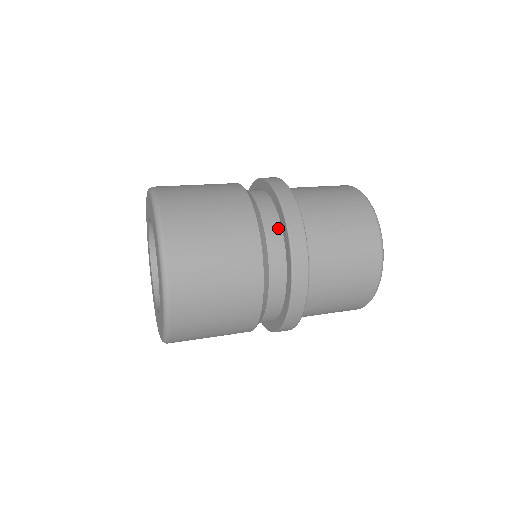
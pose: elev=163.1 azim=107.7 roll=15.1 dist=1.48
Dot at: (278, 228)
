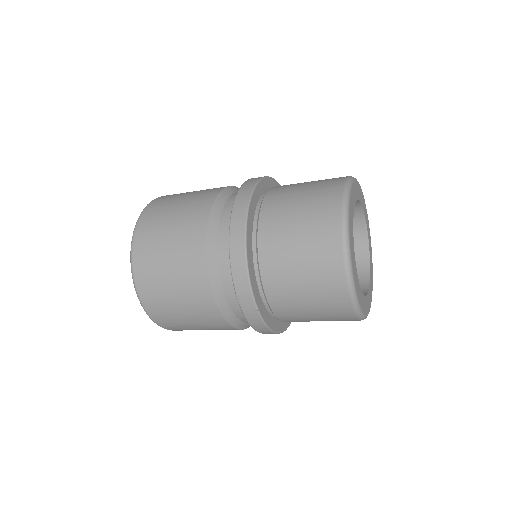
Dot at: occluded
